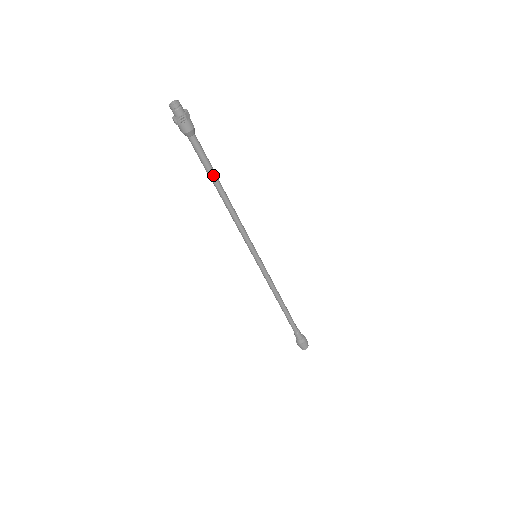
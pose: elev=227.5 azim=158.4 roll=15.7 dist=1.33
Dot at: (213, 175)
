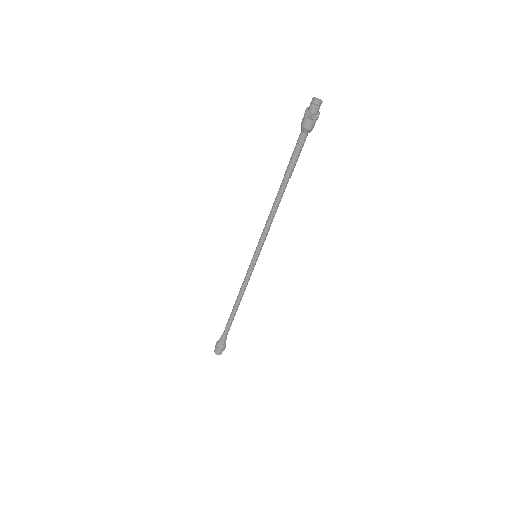
Dot at: (291, 173)
